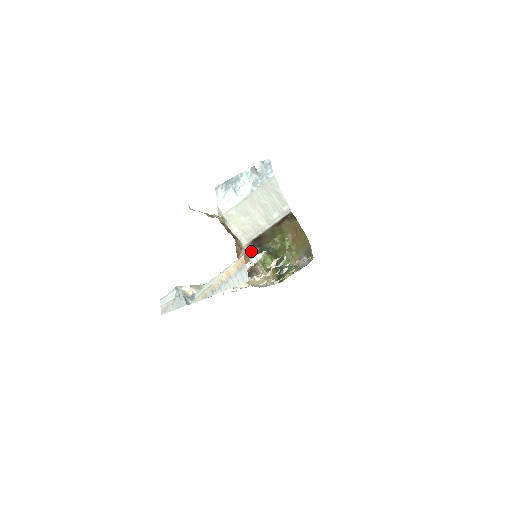
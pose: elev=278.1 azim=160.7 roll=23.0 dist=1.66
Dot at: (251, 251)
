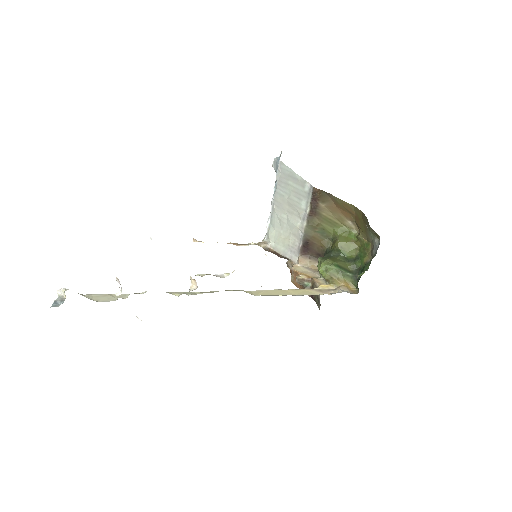
Dot at: (311, 267)
